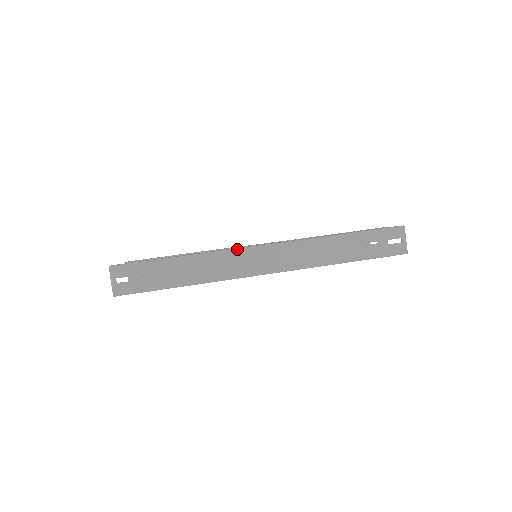
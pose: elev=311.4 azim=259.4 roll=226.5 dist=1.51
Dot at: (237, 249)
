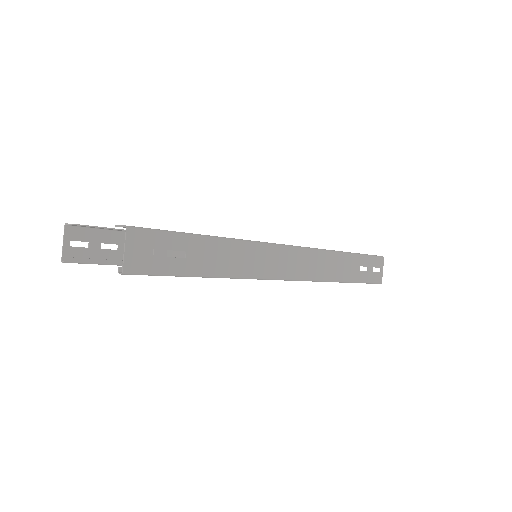
Dot at: (270, 243)
